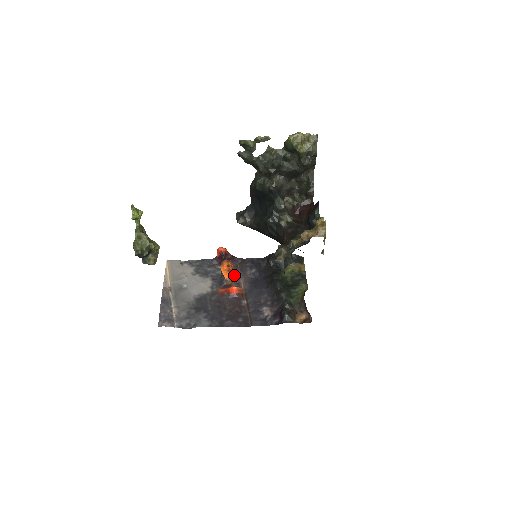
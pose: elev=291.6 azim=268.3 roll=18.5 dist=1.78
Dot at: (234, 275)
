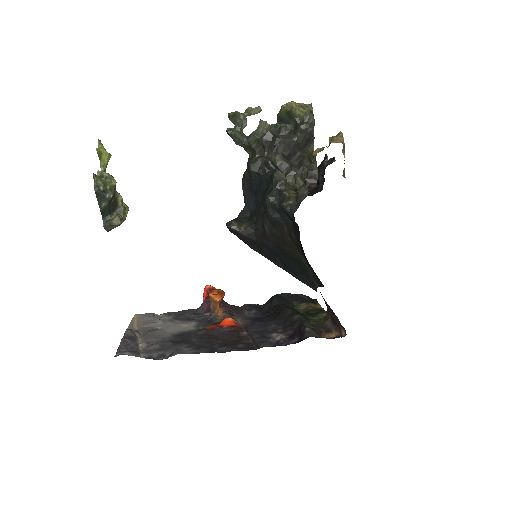
Dot at: (227, 313)
